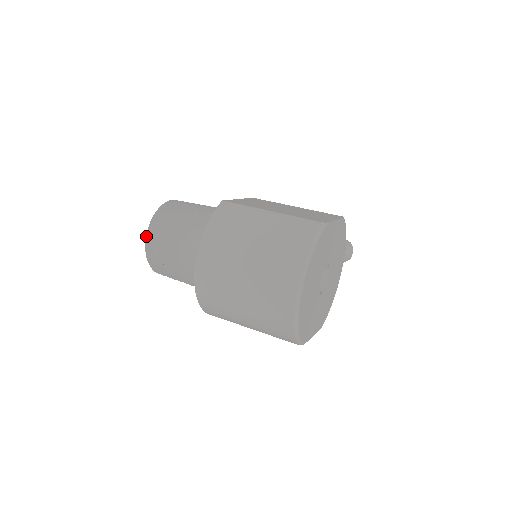
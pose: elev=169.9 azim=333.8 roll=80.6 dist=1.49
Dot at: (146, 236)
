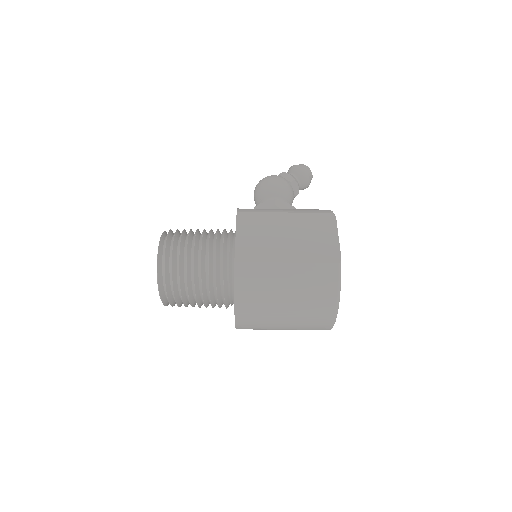
Dot at: (160, 297)
